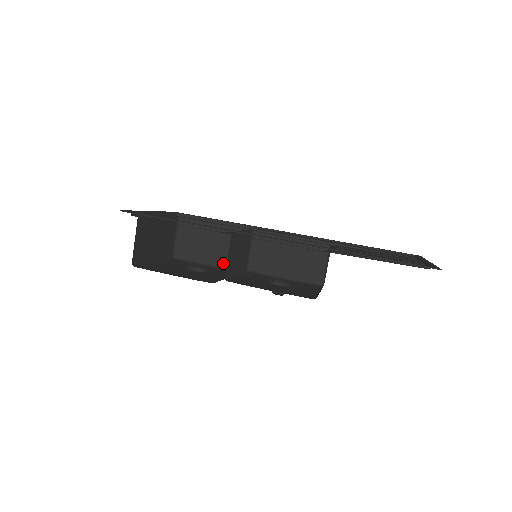
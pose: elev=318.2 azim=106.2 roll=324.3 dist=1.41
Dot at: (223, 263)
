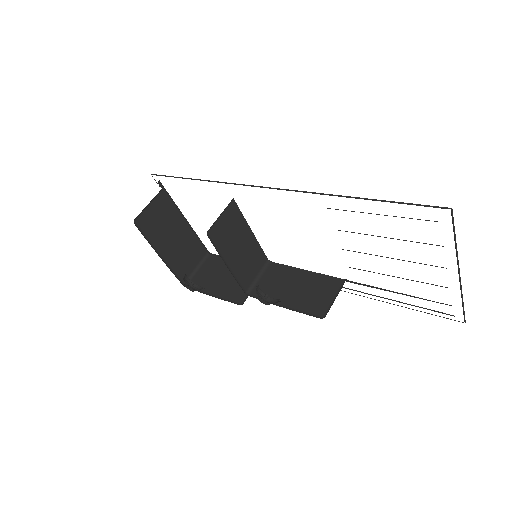
Dot at: (228, 296)
